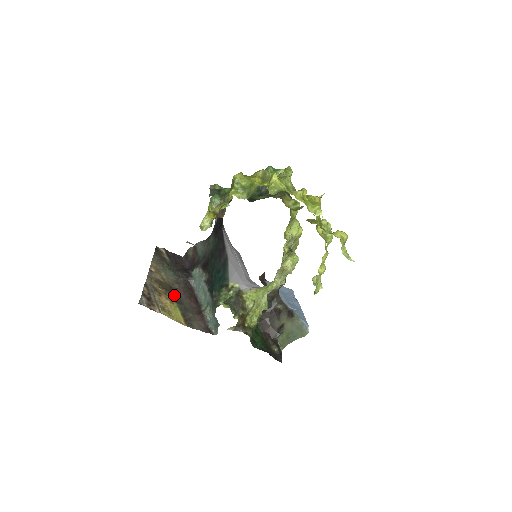
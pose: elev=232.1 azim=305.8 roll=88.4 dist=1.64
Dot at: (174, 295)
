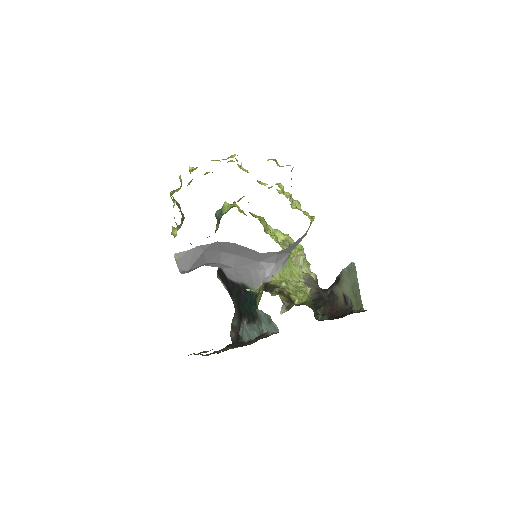
Dot at: (227, 349)
